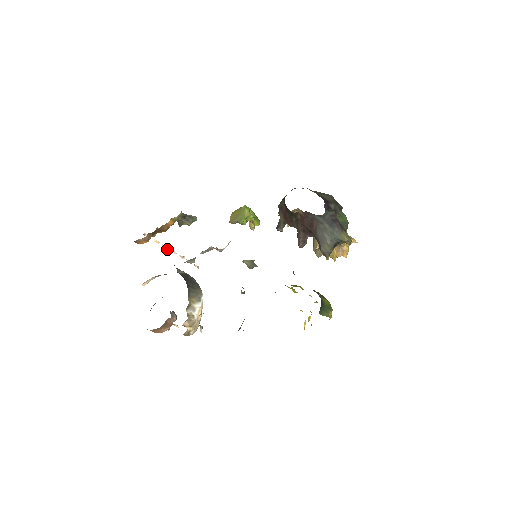
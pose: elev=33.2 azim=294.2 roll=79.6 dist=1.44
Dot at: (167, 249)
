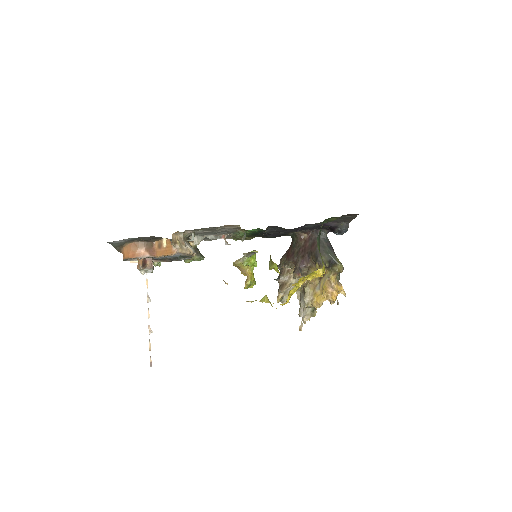
Dot at: (148, 302)
